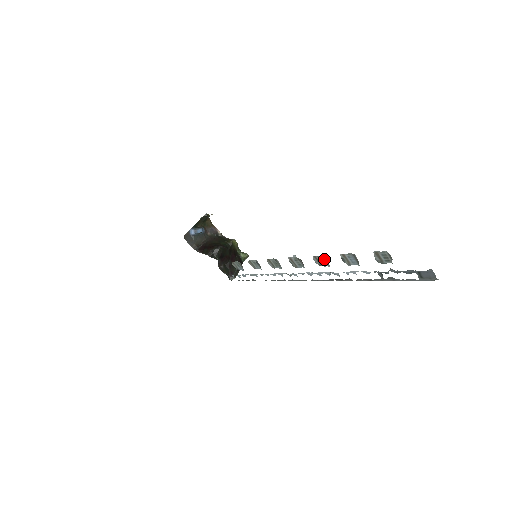
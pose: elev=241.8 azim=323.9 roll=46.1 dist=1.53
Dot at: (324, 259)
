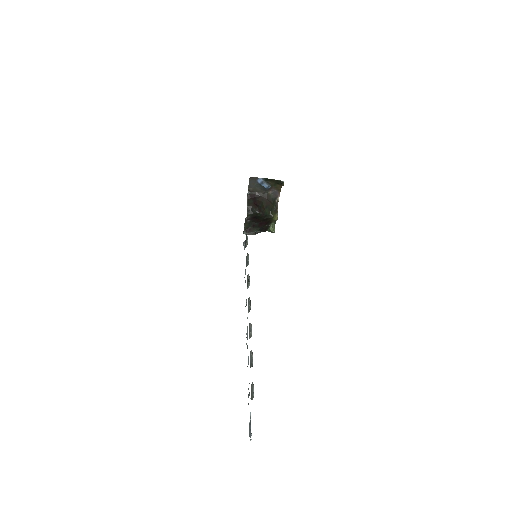
Dot at: (250, 334)
